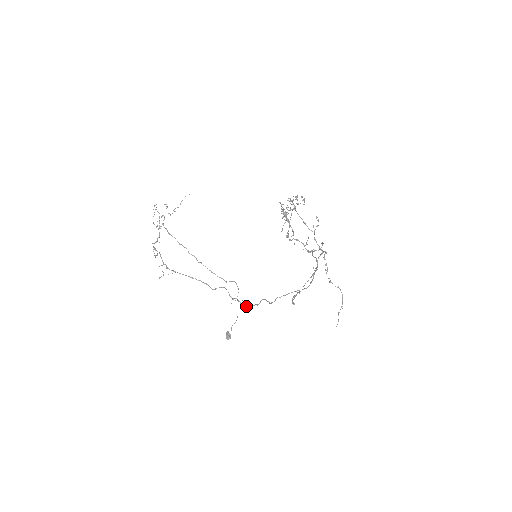
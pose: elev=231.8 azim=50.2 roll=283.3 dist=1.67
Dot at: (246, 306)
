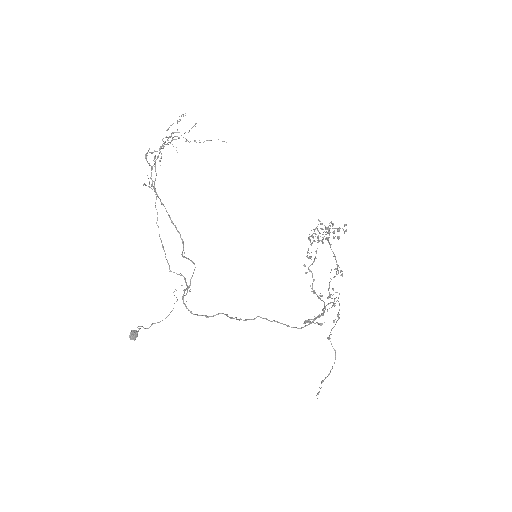
Dot at: (189, 310)
